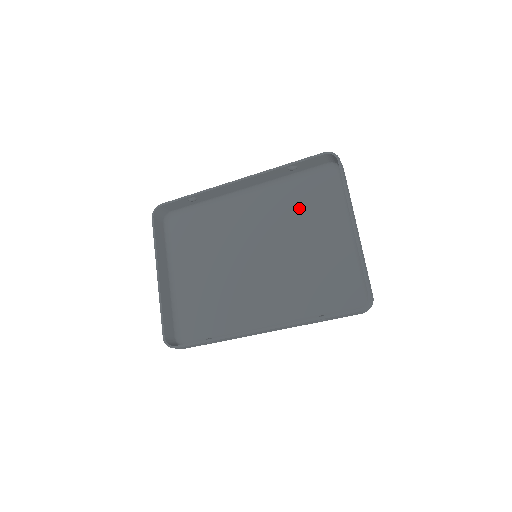
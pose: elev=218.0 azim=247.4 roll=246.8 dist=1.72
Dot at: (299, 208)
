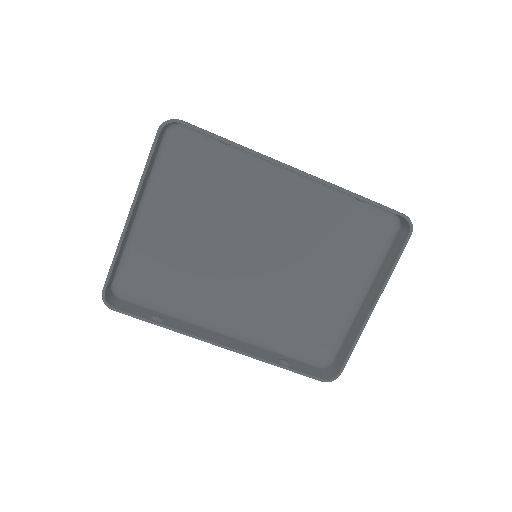
Dot at: (331, 235)
